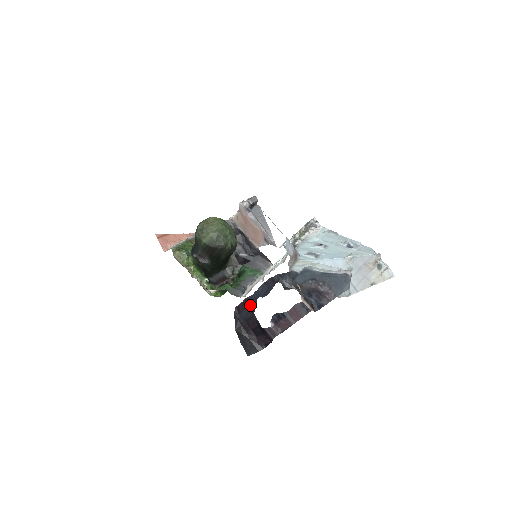
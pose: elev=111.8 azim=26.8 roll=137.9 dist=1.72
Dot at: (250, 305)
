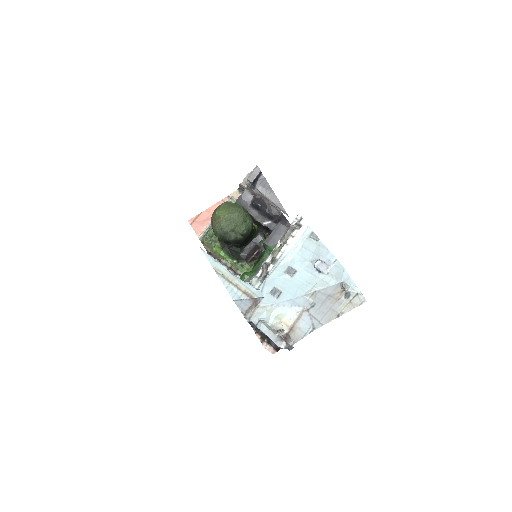
Dot at: occluded
